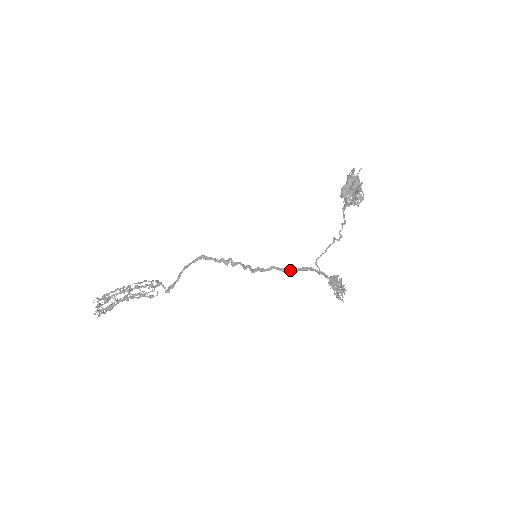
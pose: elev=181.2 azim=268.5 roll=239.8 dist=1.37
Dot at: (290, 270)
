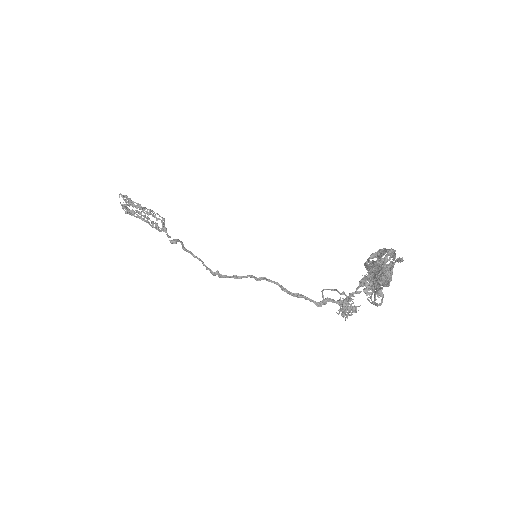
Dot at: (287, 292)
